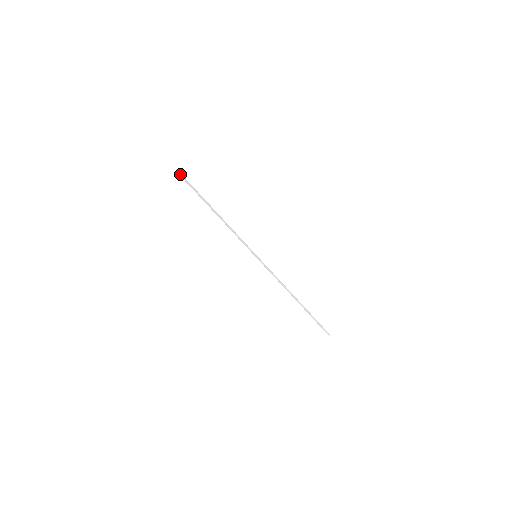
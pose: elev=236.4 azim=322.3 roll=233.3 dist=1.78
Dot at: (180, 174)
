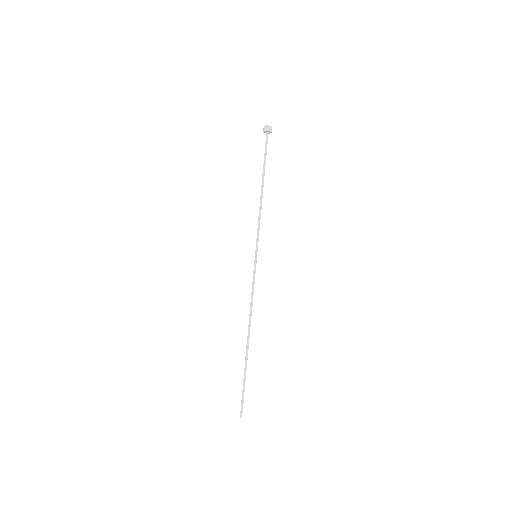
Dot at: (270, 126)
